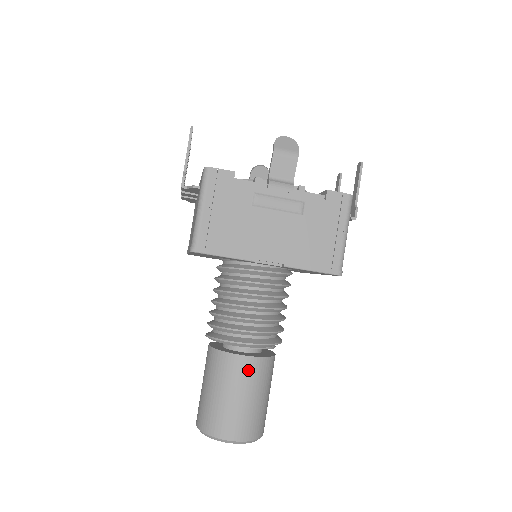
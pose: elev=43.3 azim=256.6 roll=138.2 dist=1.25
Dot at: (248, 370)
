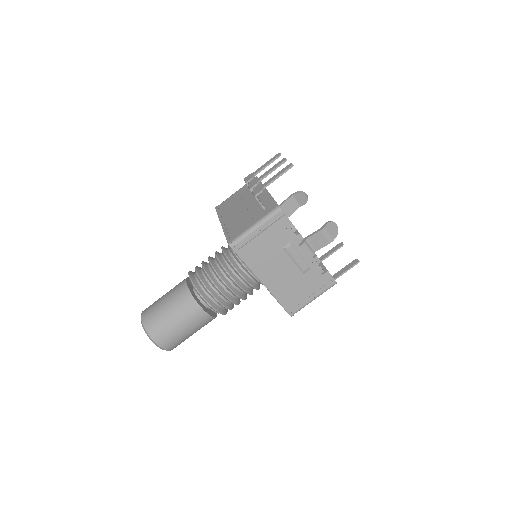
Dot at: (198, 317)
